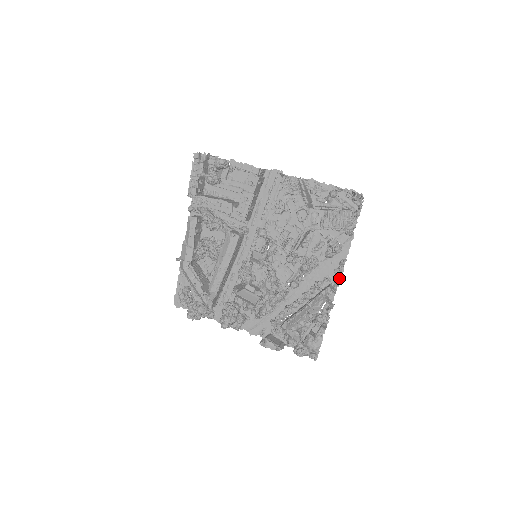
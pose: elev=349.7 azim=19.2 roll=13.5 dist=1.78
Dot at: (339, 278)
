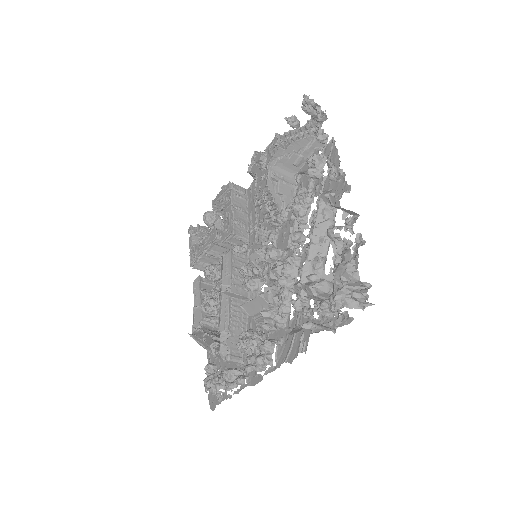
Dot at: (345, 186)
